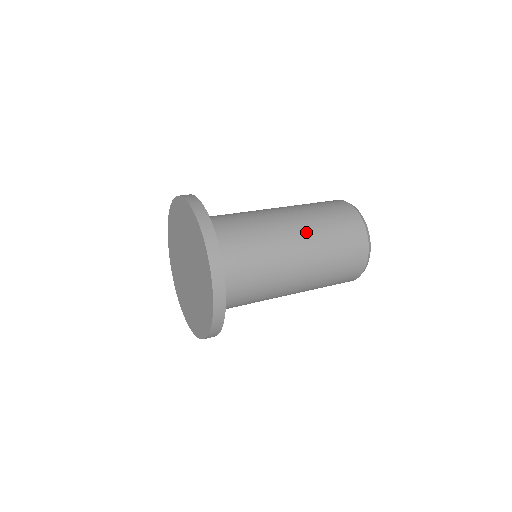
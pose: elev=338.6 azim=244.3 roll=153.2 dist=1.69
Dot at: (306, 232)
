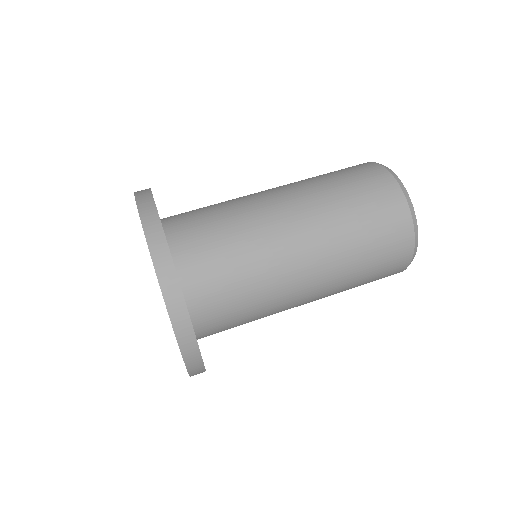
Dot at: (308, 207)
